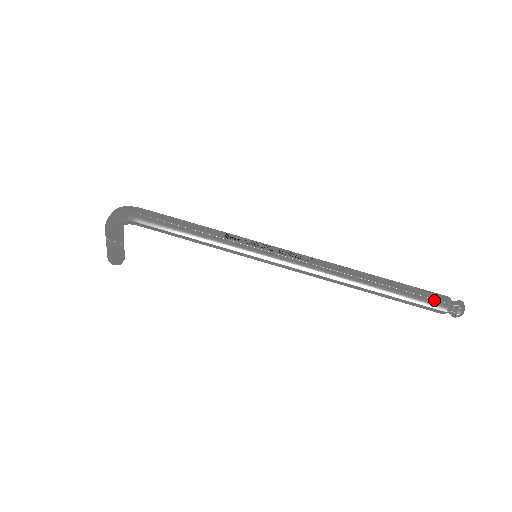
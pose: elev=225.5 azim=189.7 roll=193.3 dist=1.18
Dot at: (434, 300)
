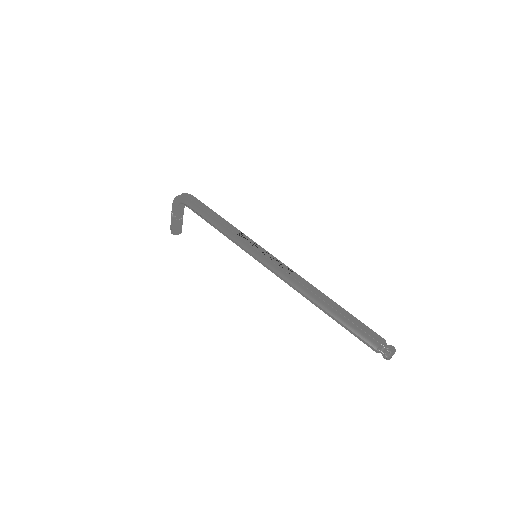
Dot at: (370, 336)
